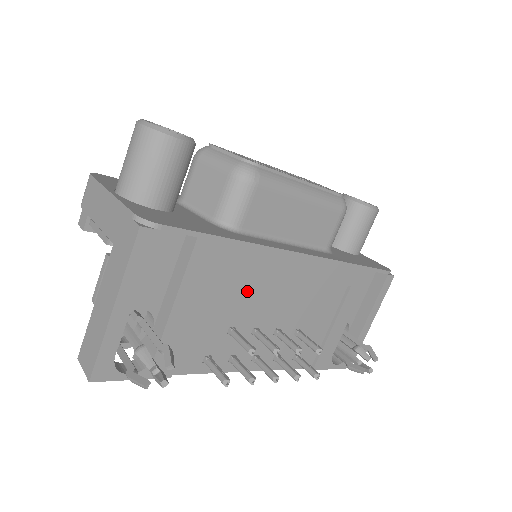
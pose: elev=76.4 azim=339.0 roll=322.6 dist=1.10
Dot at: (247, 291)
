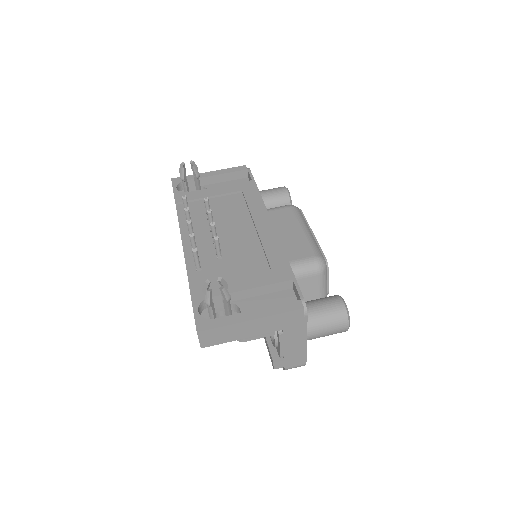
Dot at: (236, 213)
